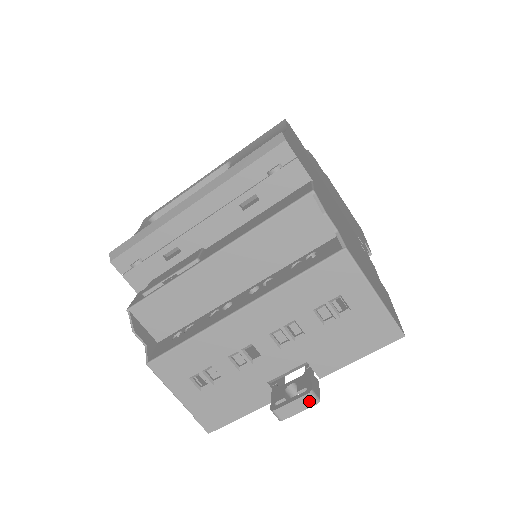
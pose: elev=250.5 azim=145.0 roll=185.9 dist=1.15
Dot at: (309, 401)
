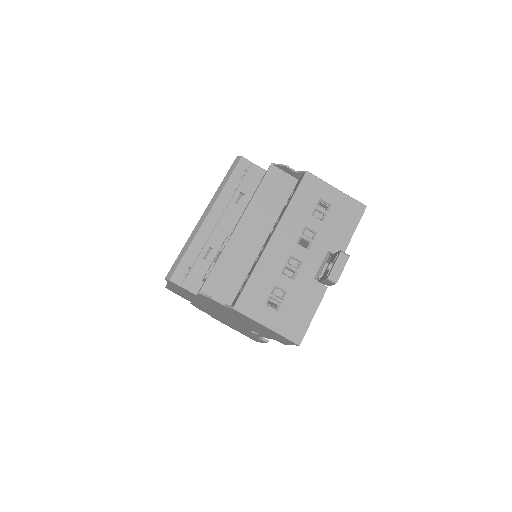
Dot at: (344, 257)
